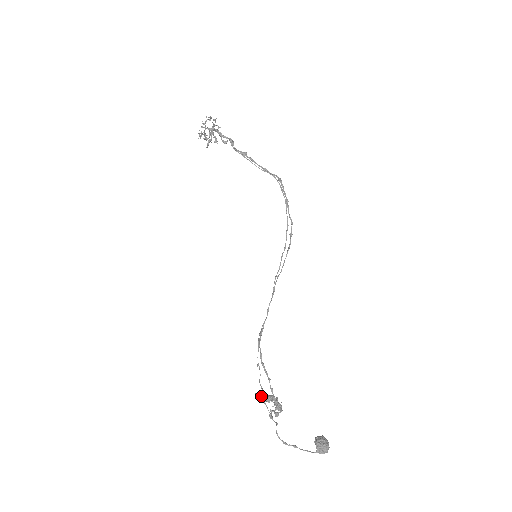
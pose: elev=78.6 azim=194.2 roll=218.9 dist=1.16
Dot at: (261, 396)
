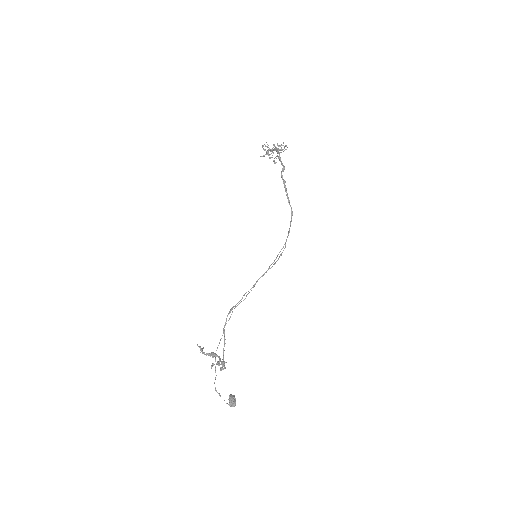
Dot at: occluded
